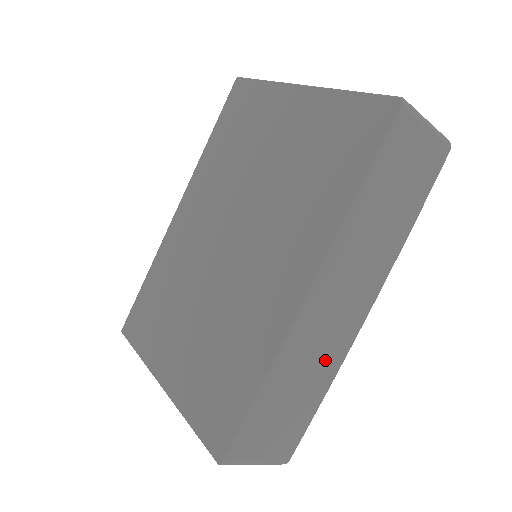
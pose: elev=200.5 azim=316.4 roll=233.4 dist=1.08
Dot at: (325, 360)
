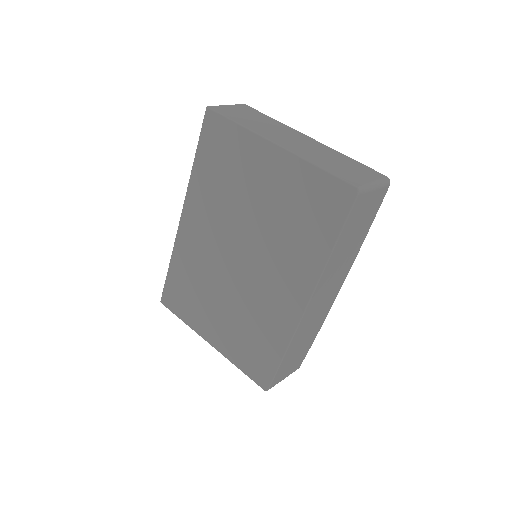
Dot at: (317, 323)
